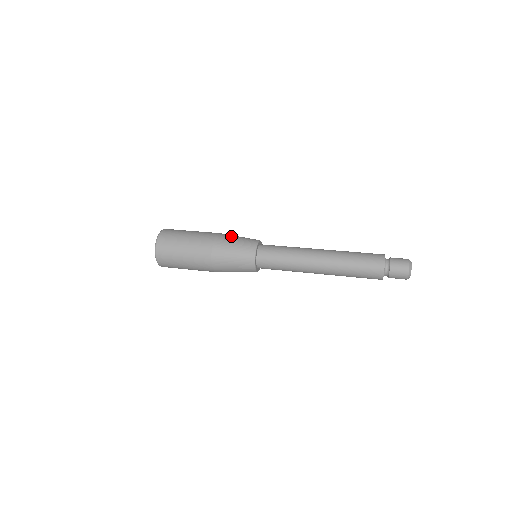
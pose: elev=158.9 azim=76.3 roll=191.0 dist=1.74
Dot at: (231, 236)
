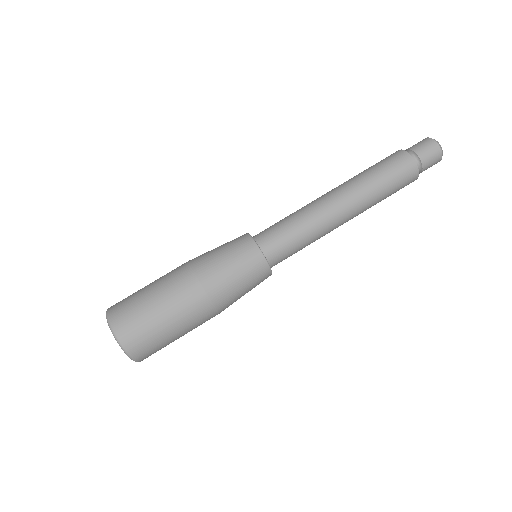
Dot at: (210, 254)
